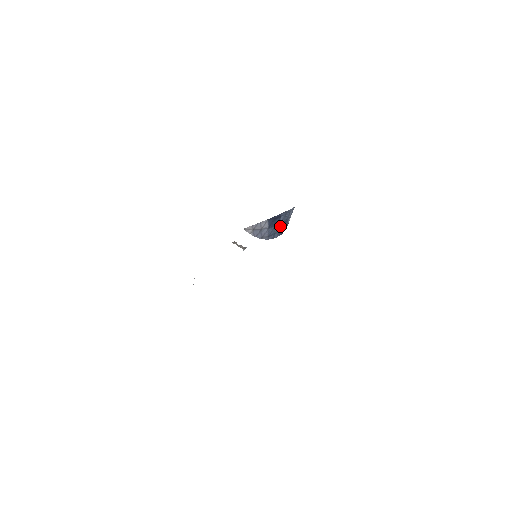
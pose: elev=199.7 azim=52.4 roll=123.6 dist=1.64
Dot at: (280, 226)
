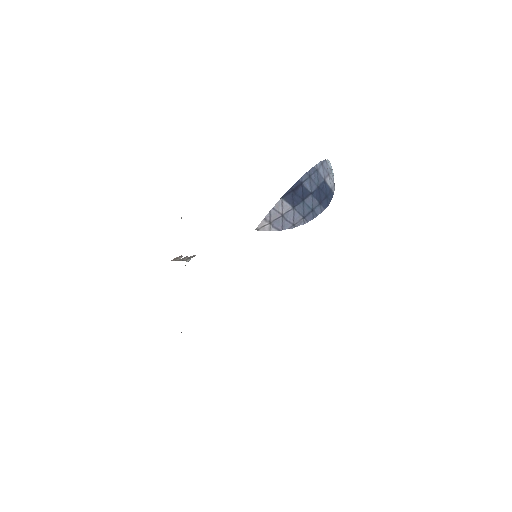
Dot at: (314, 196)
